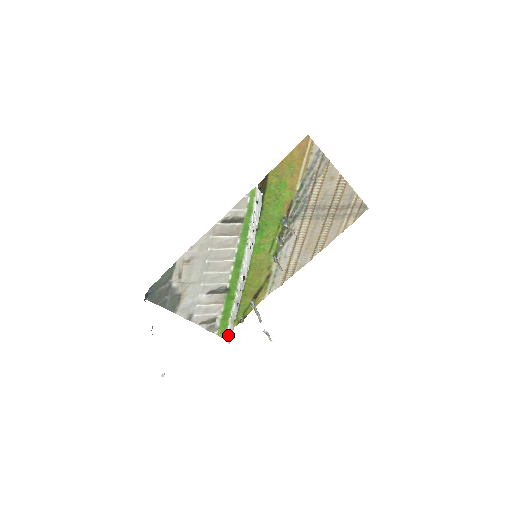
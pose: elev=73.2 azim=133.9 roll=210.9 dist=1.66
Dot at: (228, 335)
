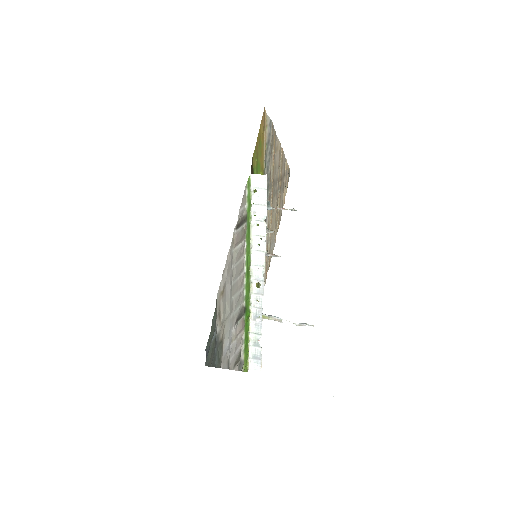
Dot at: (253, 363)
